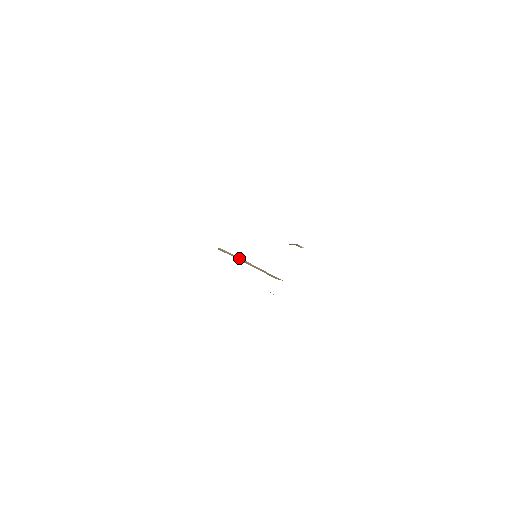
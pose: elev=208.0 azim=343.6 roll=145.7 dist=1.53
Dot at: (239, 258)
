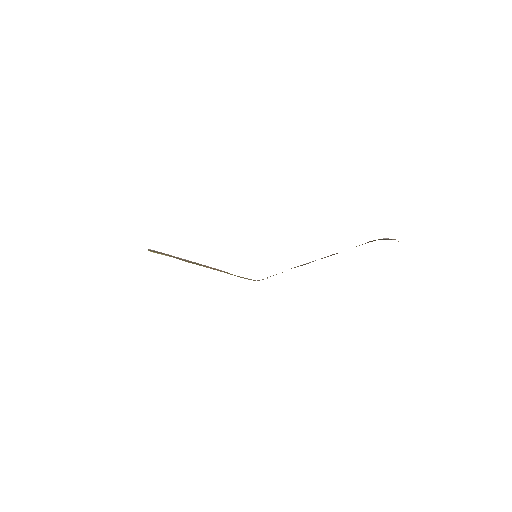
Dot at: (186, 260)
